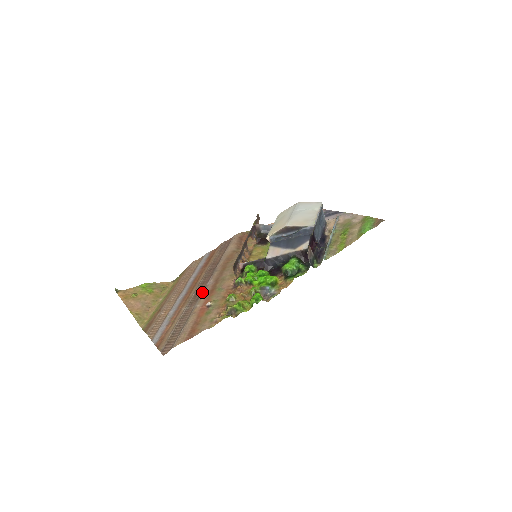
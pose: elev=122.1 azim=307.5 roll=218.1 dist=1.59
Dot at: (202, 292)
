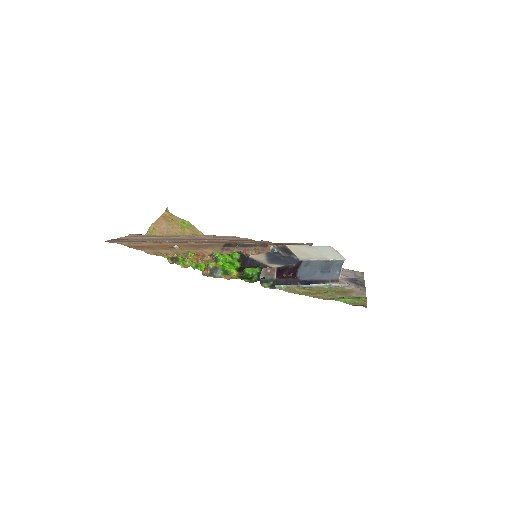
Dot at: (189, 242)
